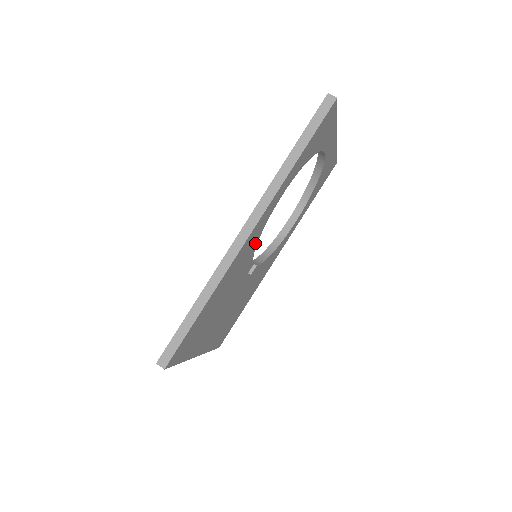
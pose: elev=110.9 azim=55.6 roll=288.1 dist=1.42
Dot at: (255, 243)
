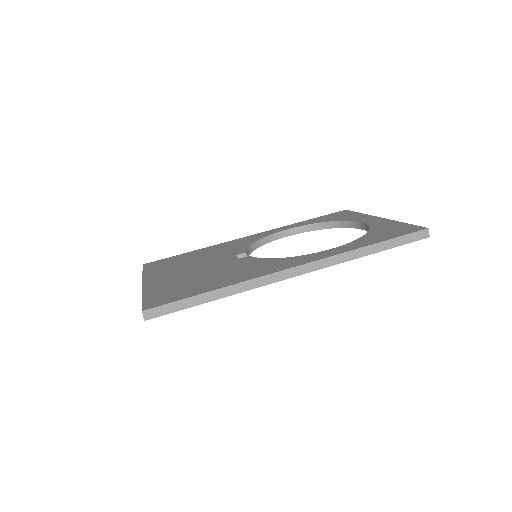
Dot at: occluded
